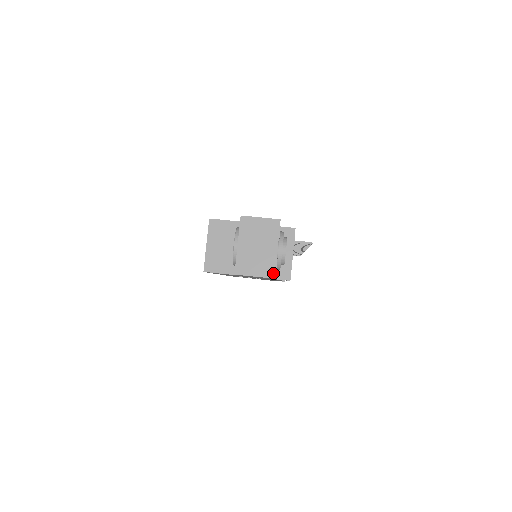
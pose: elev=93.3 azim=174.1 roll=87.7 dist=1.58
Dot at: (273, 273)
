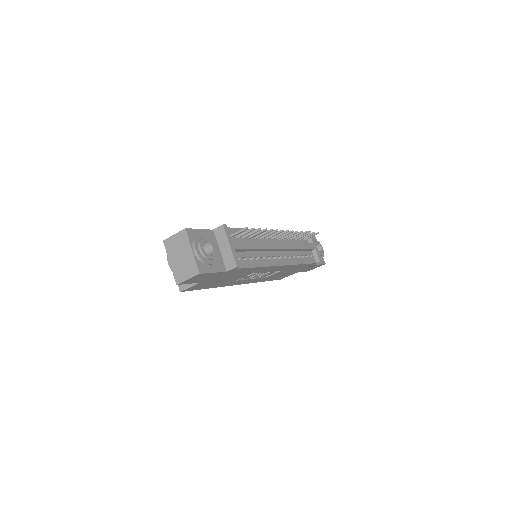
Dot at: (197, 270)
